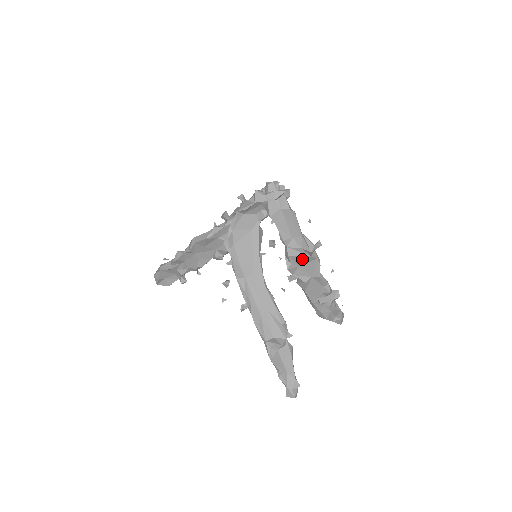
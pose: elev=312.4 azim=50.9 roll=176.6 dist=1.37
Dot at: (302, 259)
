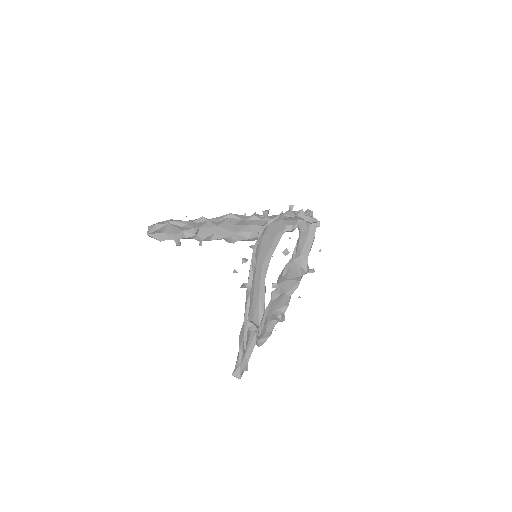
Dot at: (294, 275)
